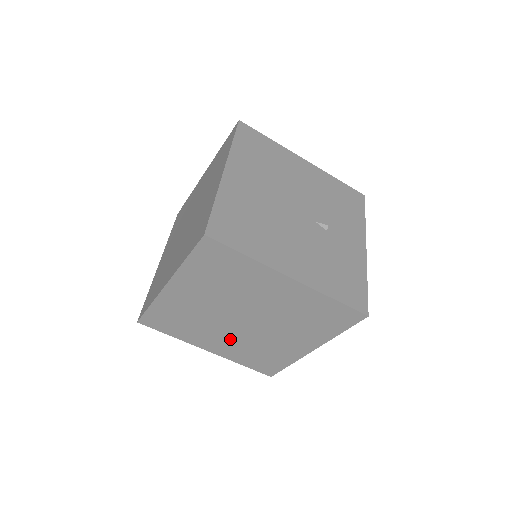
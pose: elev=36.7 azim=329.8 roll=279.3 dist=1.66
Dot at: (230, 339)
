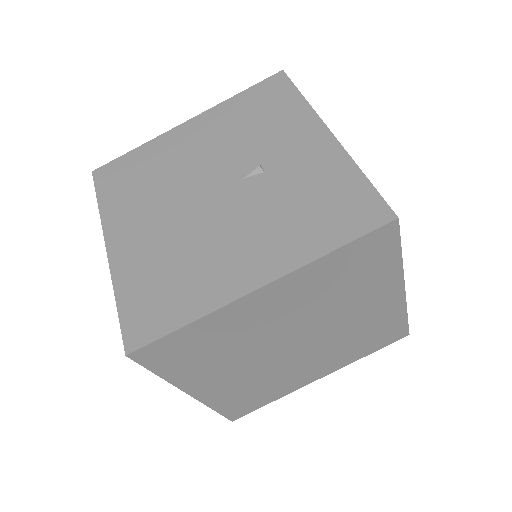
Dot at: (317, 359)
